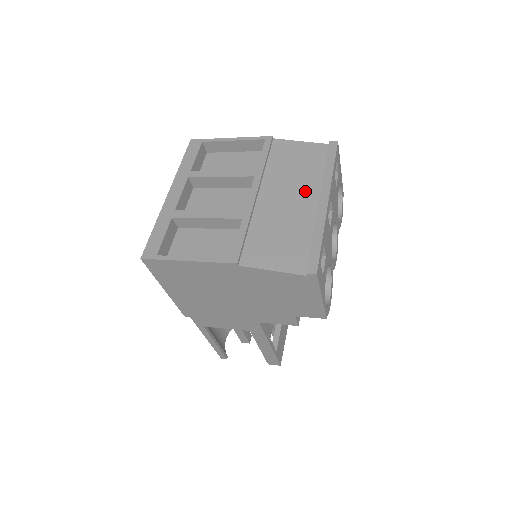
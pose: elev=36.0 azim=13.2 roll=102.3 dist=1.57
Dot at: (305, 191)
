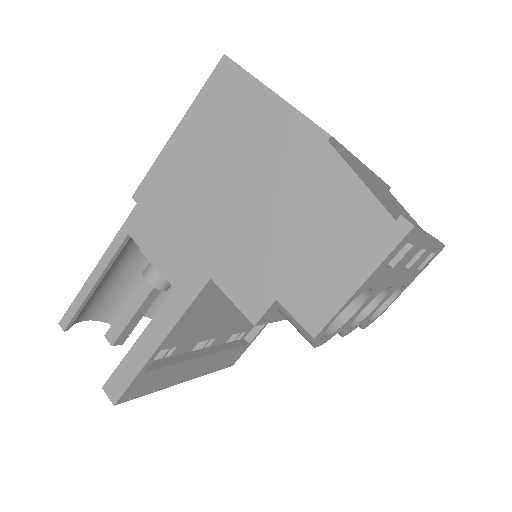
Dot at: (408, 219)
